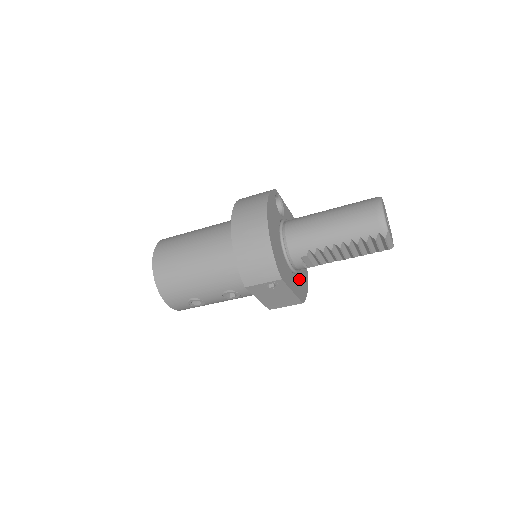
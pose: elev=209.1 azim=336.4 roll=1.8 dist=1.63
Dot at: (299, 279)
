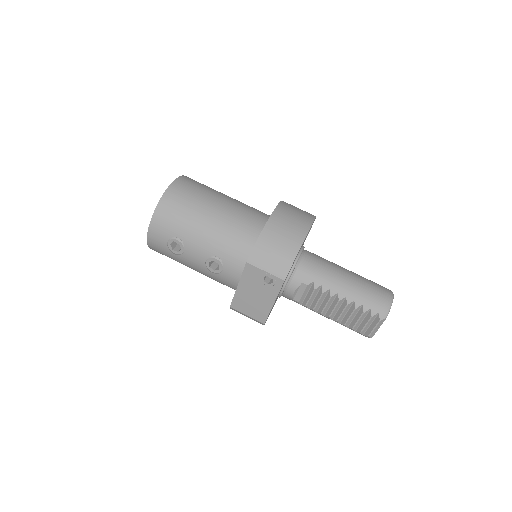
Dot at: occluded
